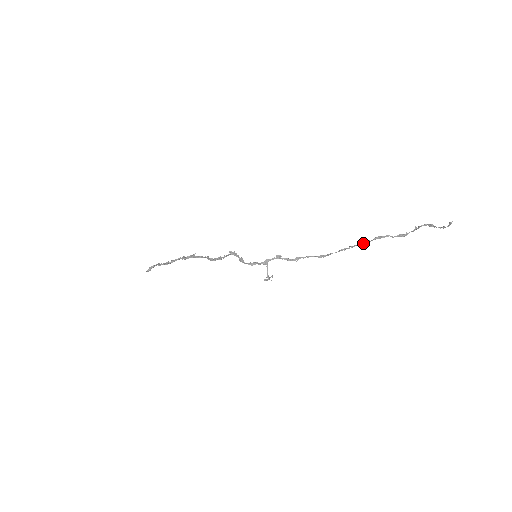
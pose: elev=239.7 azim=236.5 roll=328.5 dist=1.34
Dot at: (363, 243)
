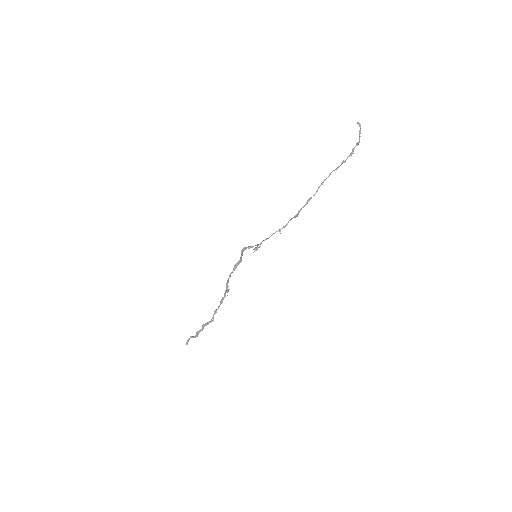
Dot at: (319, 186)
